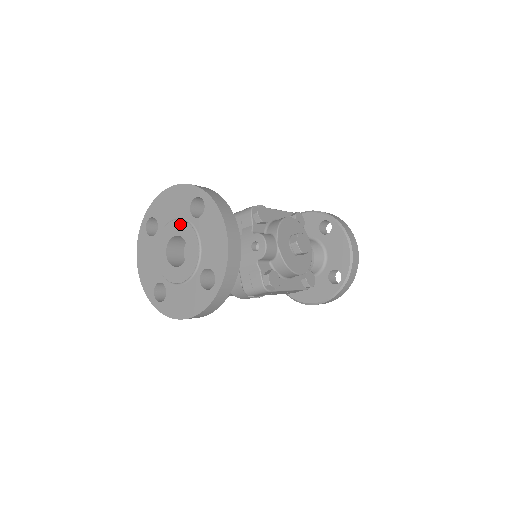
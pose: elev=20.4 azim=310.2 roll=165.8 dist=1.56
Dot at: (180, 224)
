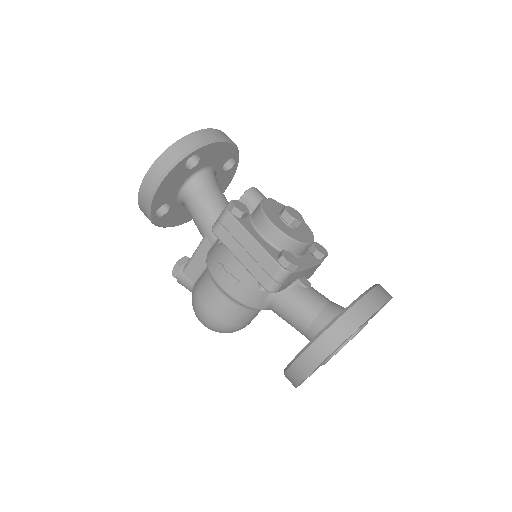
Dot at: occluded
